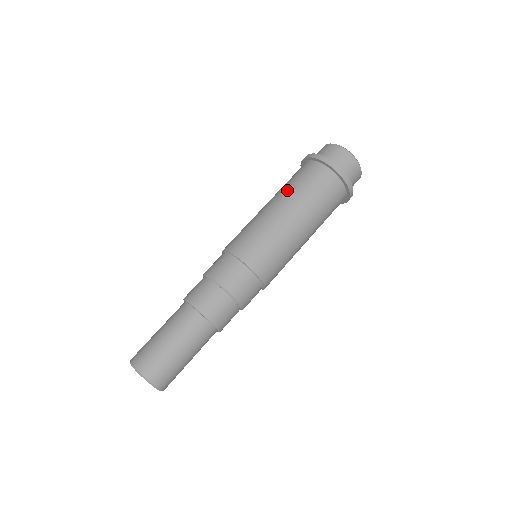
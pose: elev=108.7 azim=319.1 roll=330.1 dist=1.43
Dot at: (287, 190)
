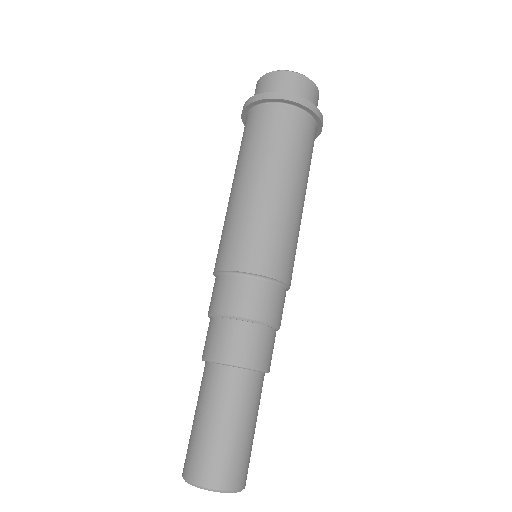
Dot at: (251, 156)
